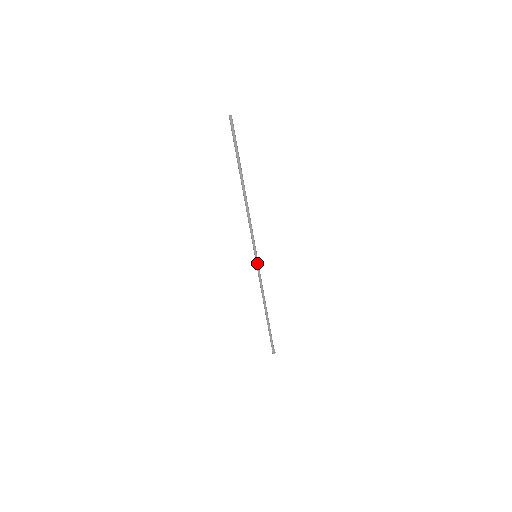
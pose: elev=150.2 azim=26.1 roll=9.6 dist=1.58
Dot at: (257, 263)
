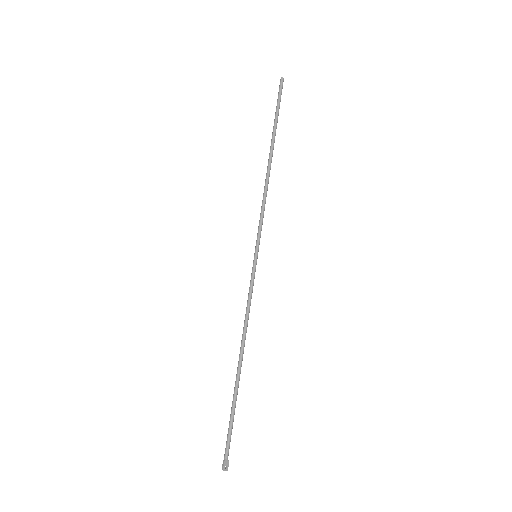
Dot at: (254, 267)
